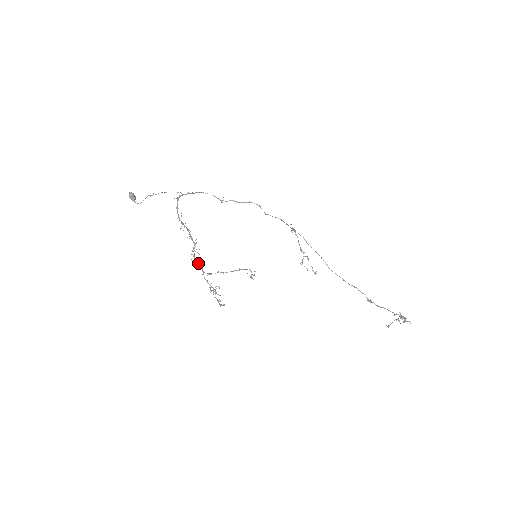
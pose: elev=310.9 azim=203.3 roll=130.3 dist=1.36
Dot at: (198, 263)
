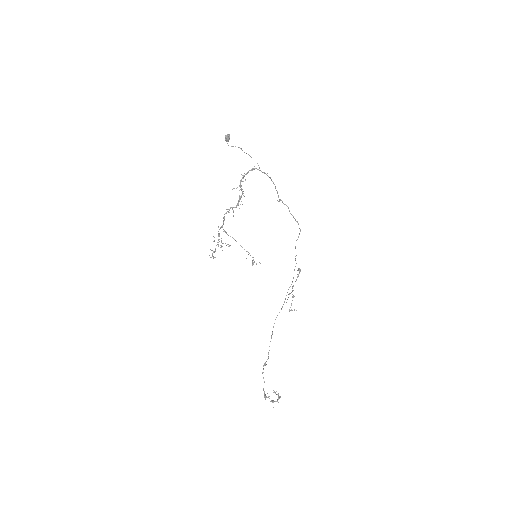
Dot at: (224, 218)
